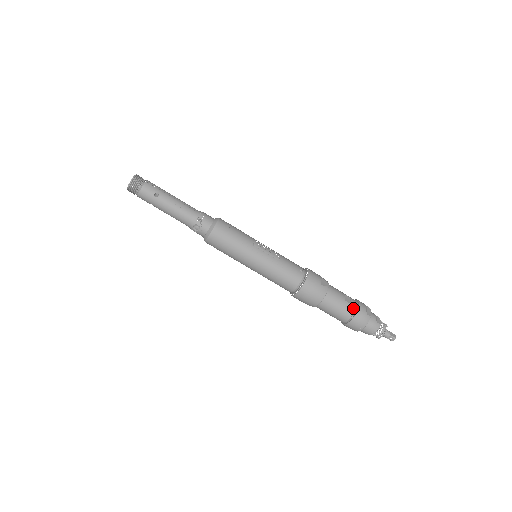
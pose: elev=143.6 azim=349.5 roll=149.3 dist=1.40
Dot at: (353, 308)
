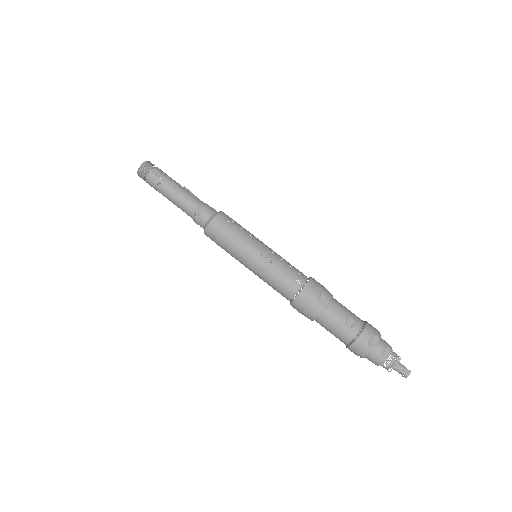
Dot at: (352, 335)
